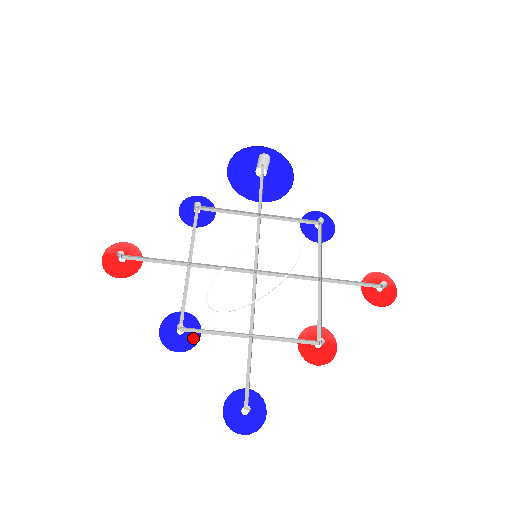
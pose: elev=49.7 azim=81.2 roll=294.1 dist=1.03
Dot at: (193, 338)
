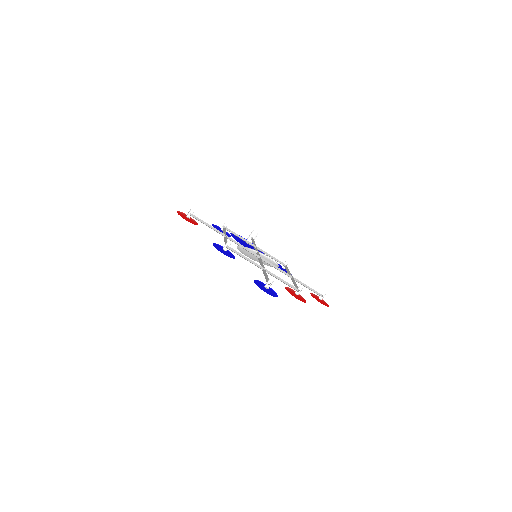
Dot at: (231, 256)
